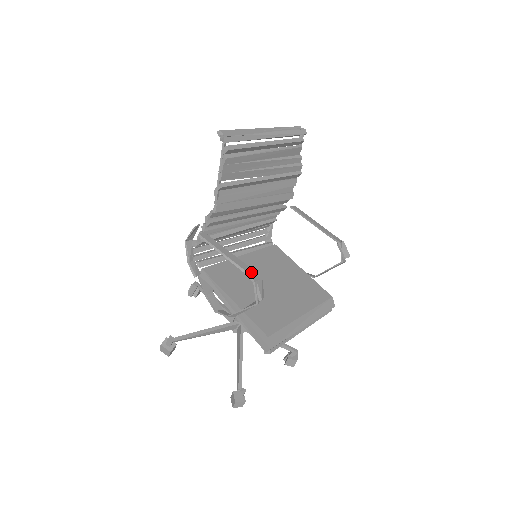
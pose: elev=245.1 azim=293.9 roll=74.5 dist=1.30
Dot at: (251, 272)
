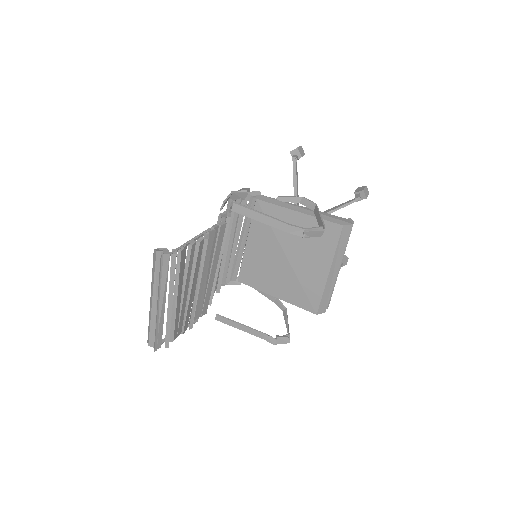
Dot at: (267, 338)
